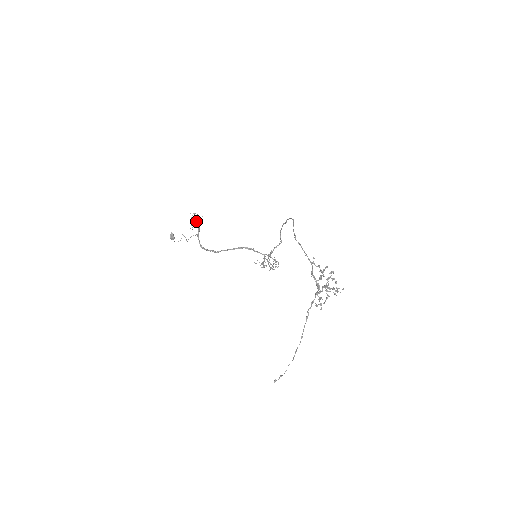
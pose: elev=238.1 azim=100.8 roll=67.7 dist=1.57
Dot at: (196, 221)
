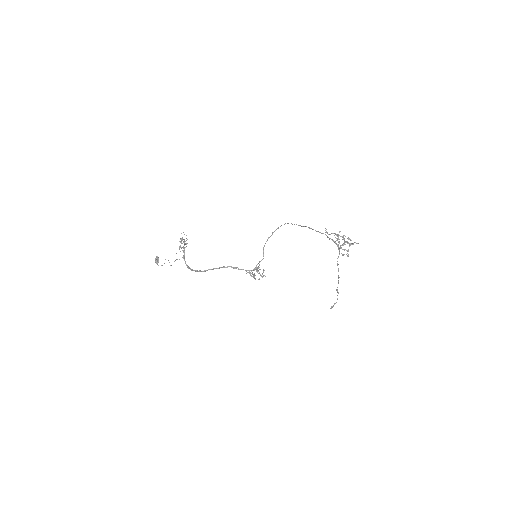
Dot at: occluded
